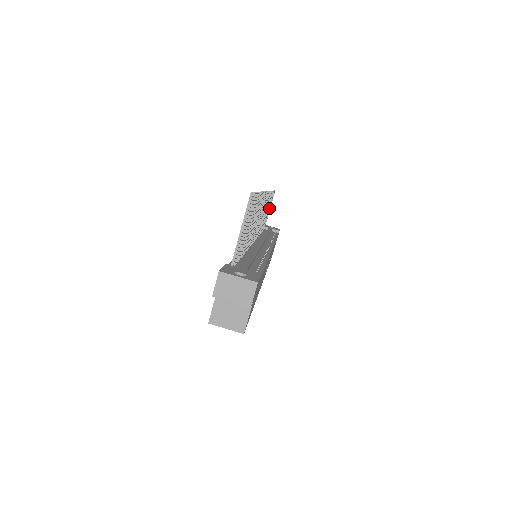
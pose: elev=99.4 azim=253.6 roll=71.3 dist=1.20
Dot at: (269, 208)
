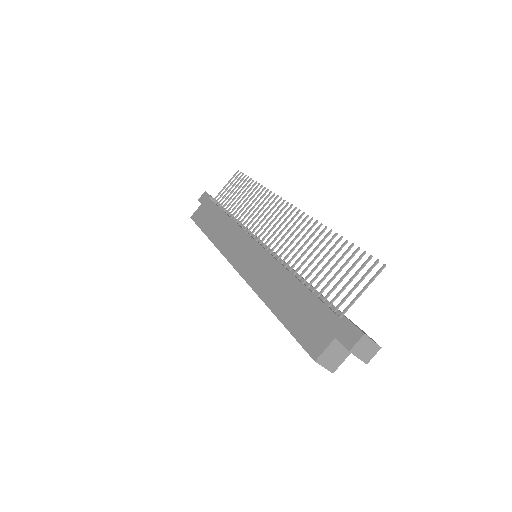
Dot at: (232, 187)
